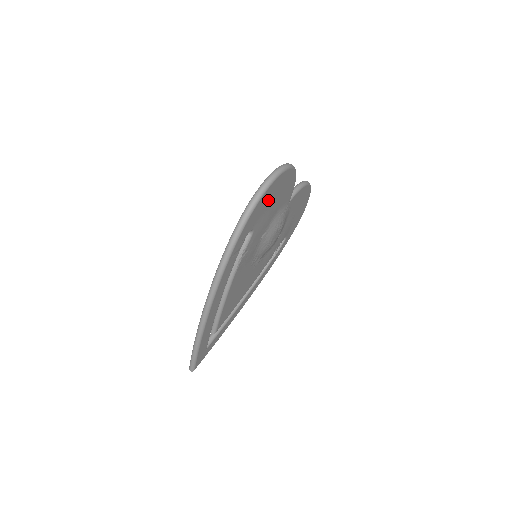
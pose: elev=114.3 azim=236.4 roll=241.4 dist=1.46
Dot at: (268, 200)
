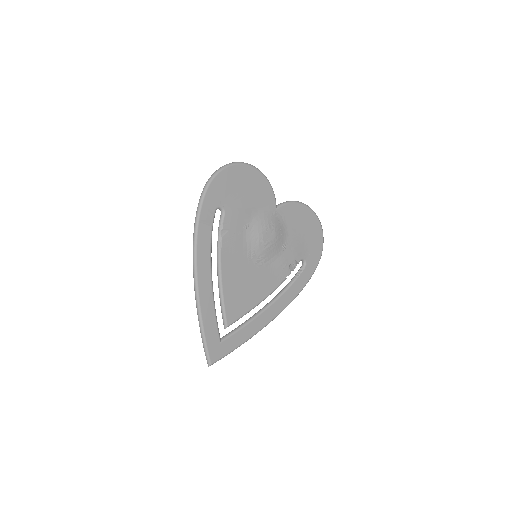
Dot at: (231, 185)
